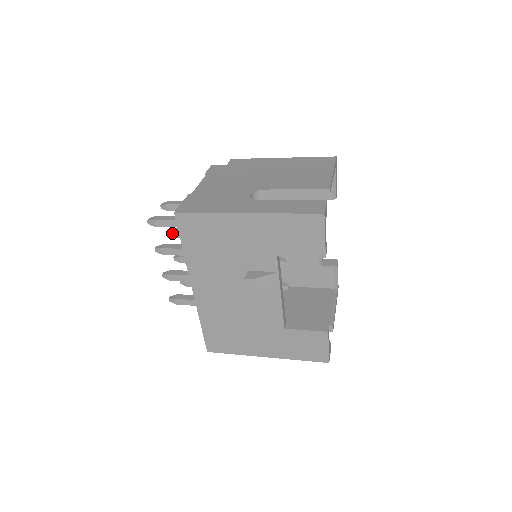
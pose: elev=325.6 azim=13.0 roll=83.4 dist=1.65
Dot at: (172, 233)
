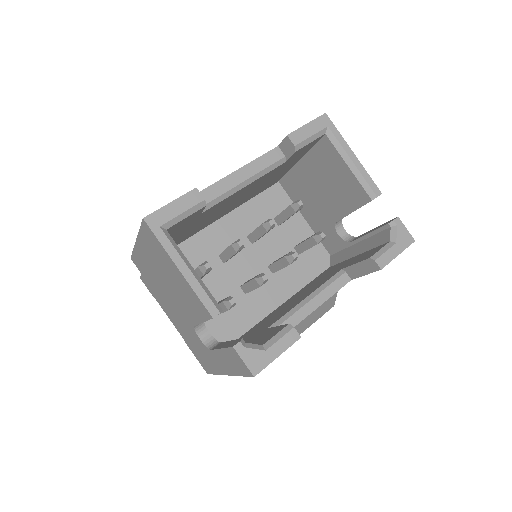
Dot at: occluded
